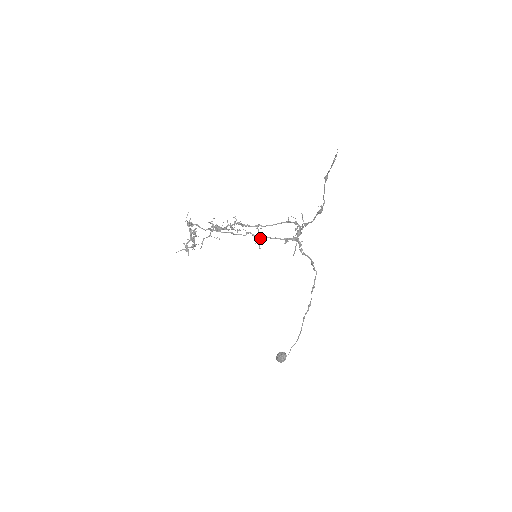
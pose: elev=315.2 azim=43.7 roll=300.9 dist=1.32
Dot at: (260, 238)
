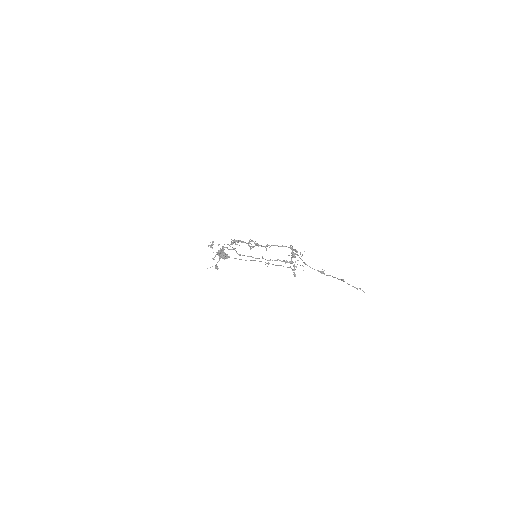
Dot at: occluded
